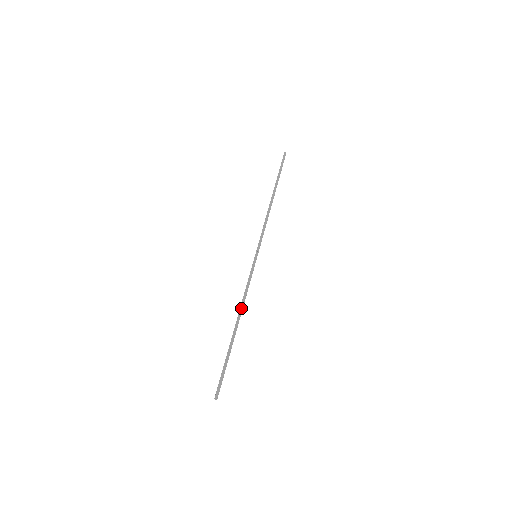
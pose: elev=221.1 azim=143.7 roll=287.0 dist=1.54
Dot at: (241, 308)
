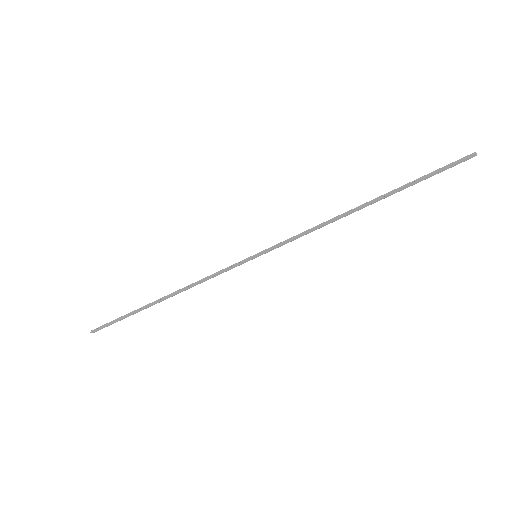
Dot at: occluded
